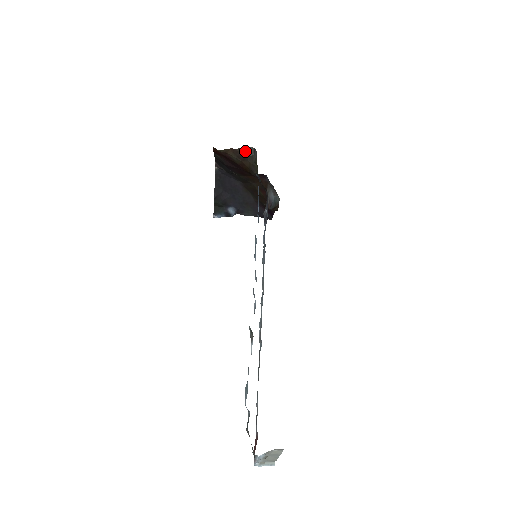
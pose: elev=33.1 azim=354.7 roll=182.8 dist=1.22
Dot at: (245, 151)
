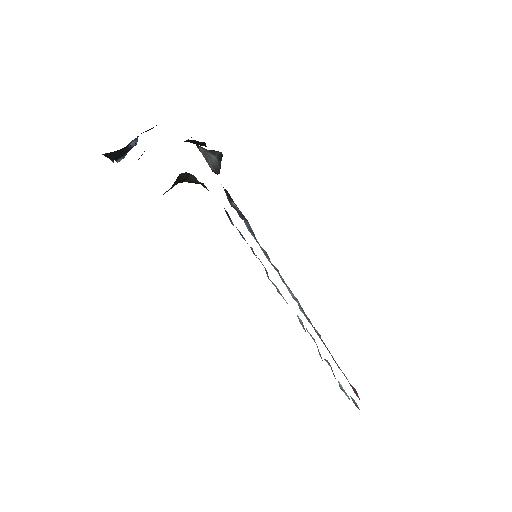
Dot at: (176, 182)
